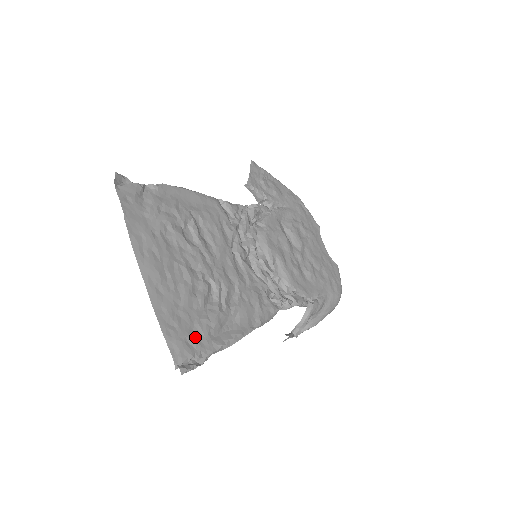
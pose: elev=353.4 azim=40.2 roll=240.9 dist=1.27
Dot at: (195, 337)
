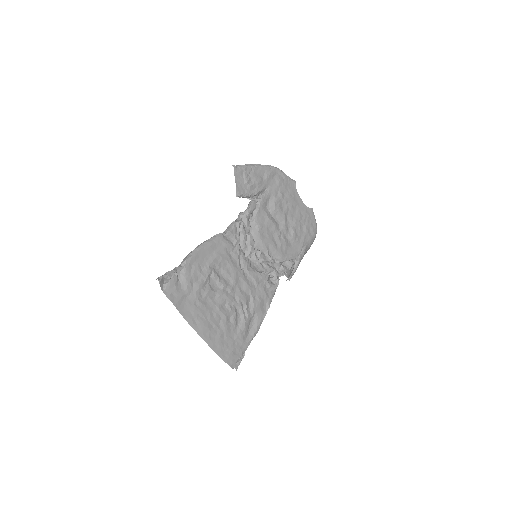
Dot at: (237, 347)
